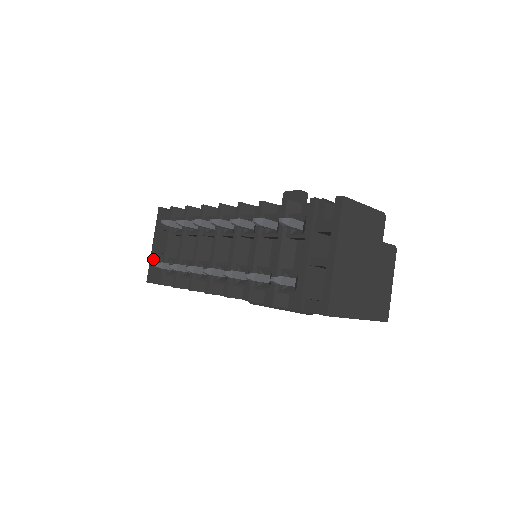
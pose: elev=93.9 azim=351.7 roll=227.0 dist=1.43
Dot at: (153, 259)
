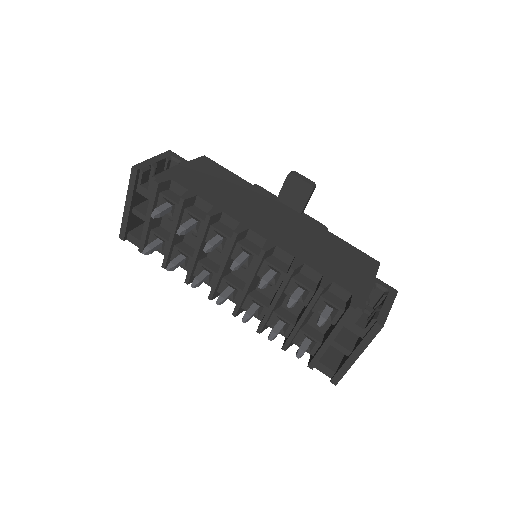
Dot at: (127, 220)
